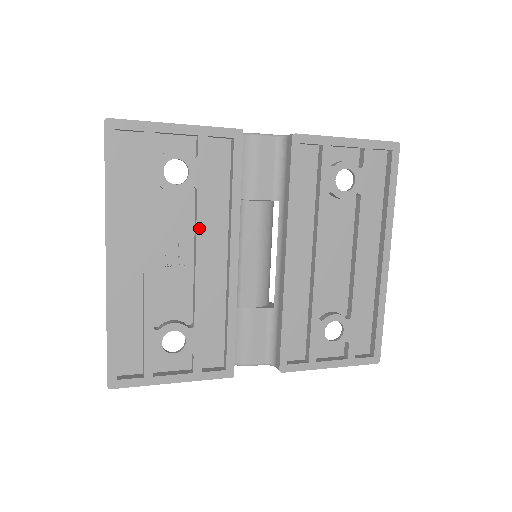
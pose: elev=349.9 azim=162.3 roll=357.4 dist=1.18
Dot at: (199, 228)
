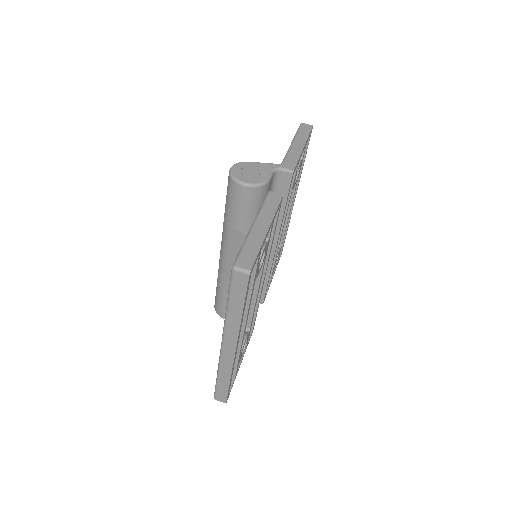
Dot at: occluded
